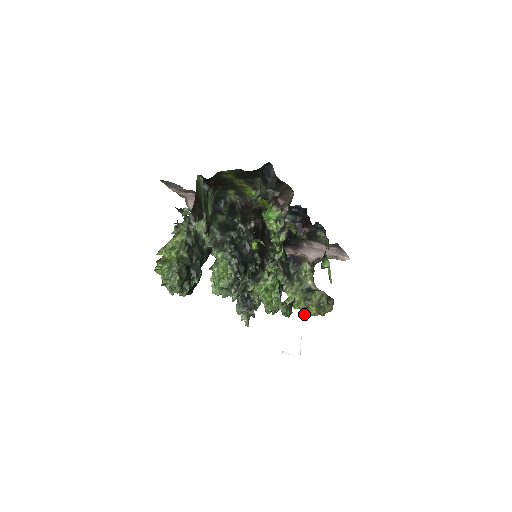
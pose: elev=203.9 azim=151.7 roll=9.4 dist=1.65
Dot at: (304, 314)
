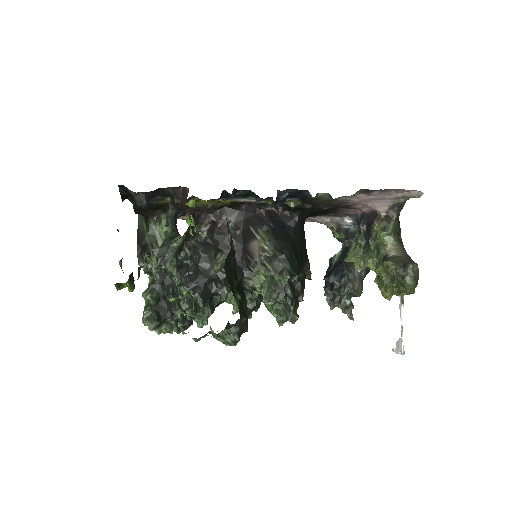
Dot at: occluded
